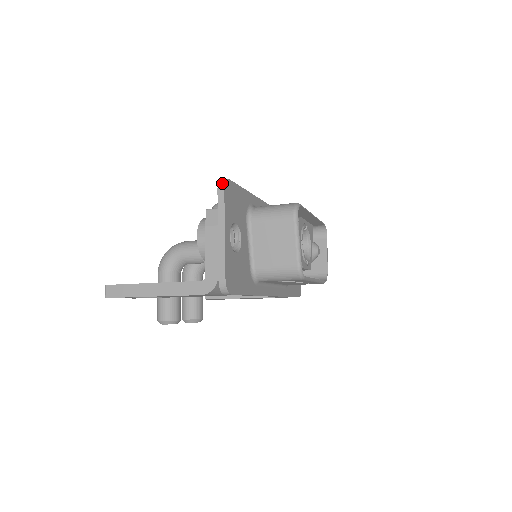
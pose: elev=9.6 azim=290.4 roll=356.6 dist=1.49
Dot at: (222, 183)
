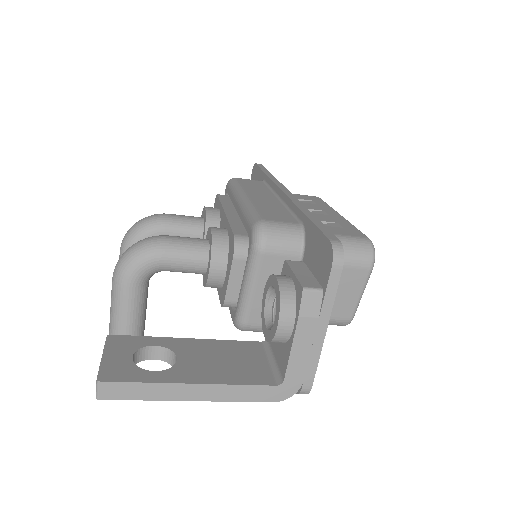
Dot at: (340, 256)
